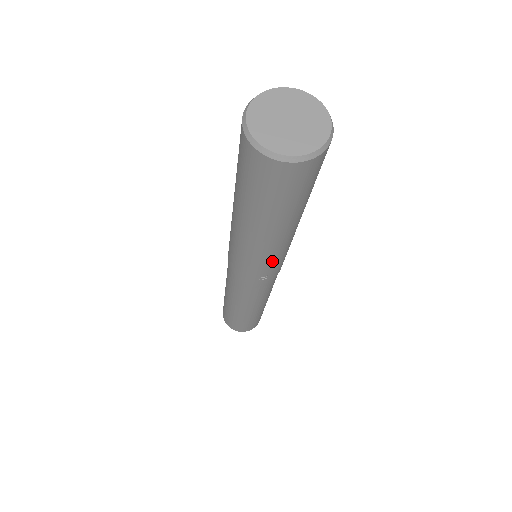
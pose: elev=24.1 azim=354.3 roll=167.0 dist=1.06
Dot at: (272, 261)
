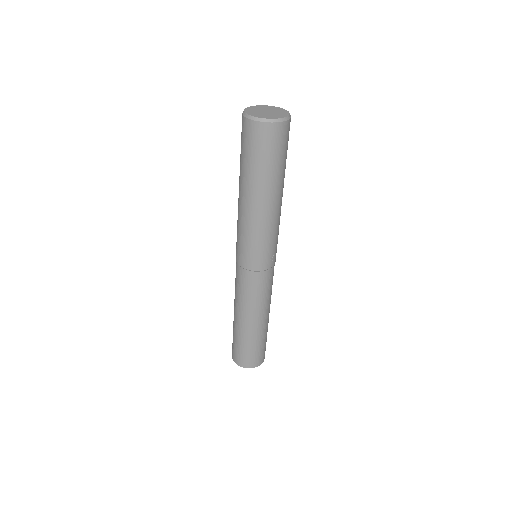
Dot at: (276, 233)
